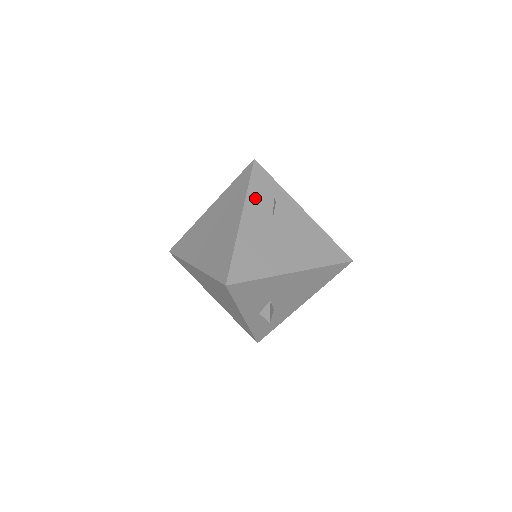
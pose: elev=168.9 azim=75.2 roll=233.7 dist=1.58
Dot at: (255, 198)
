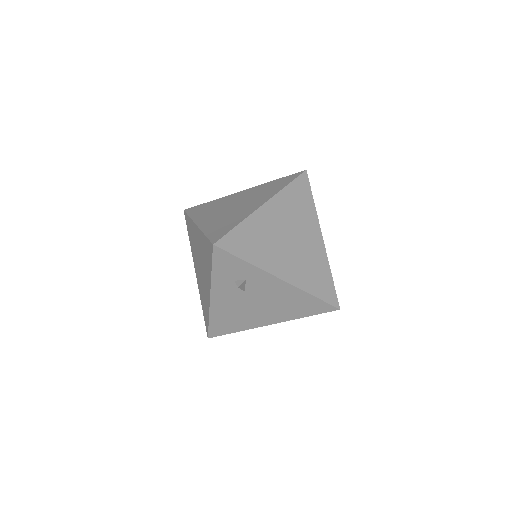
Dot at: (221, 281)
